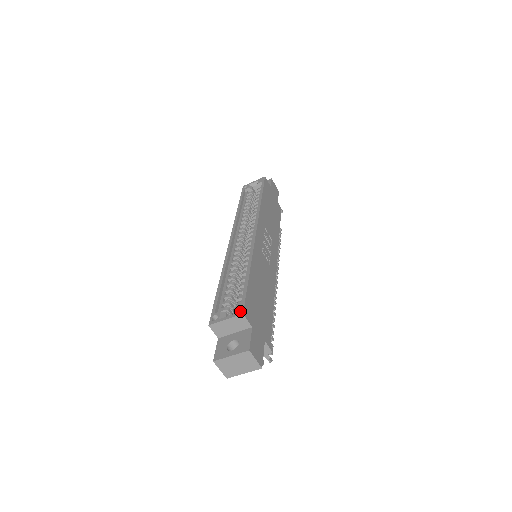
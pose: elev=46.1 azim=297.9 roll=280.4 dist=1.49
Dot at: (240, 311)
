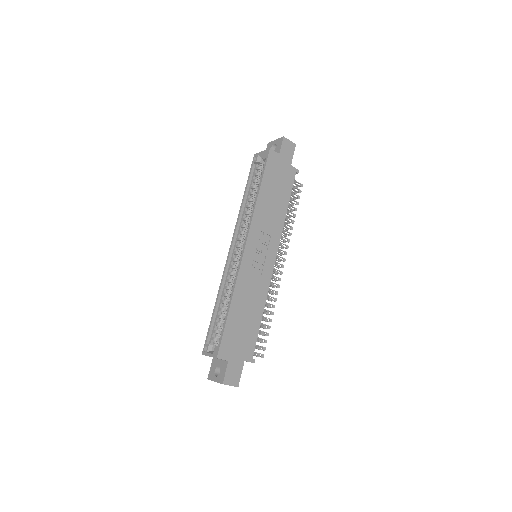
Dot at: (216, 354)
